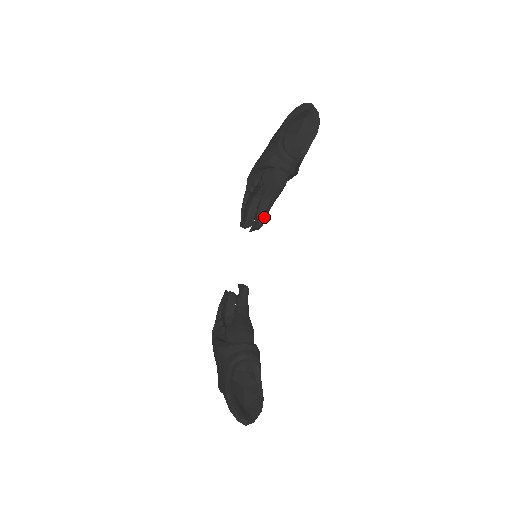
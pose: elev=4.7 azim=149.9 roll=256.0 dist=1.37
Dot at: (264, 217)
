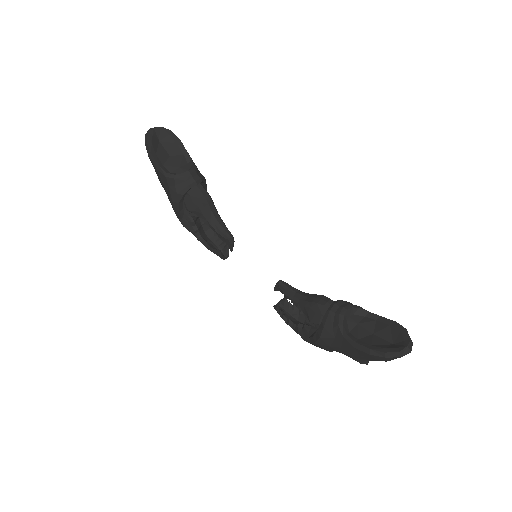
Dot at: (226, 230)
